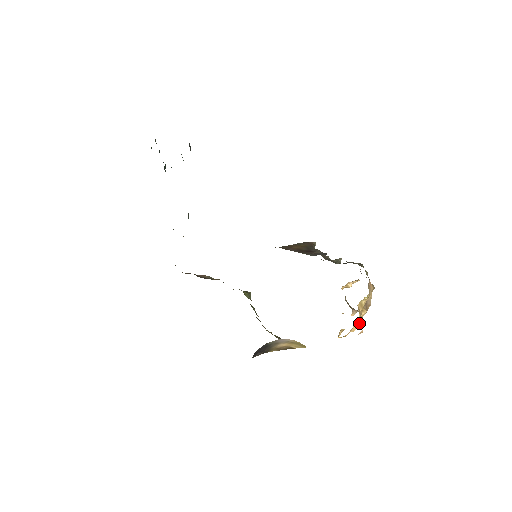
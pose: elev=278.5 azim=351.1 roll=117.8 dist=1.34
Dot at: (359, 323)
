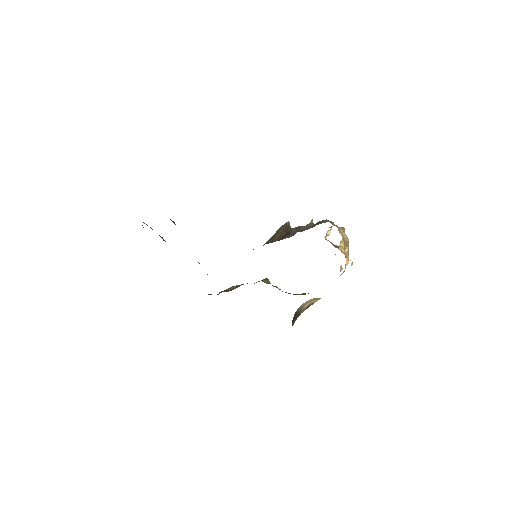
Dot at: occluded
